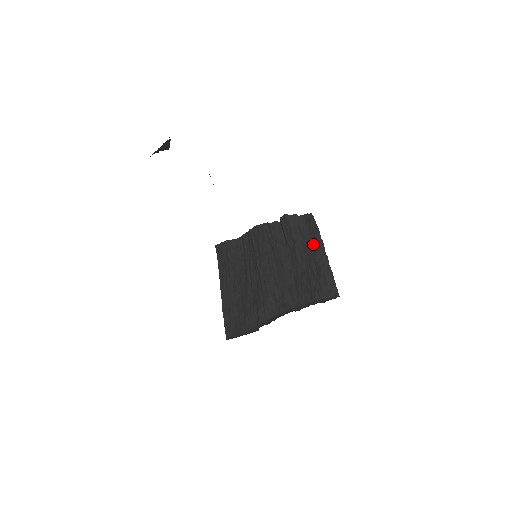
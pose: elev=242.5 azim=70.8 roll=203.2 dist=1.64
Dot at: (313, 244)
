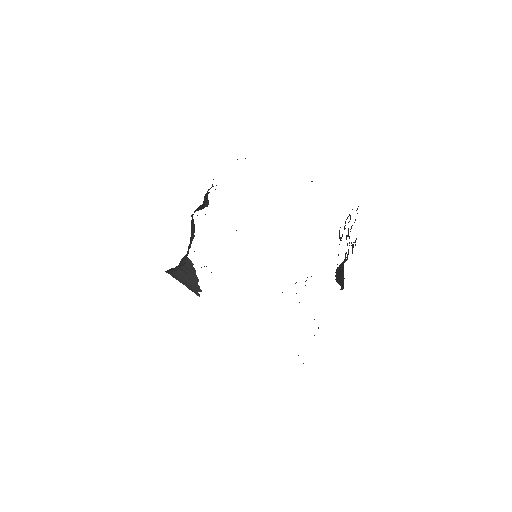
Dot at: occluded
